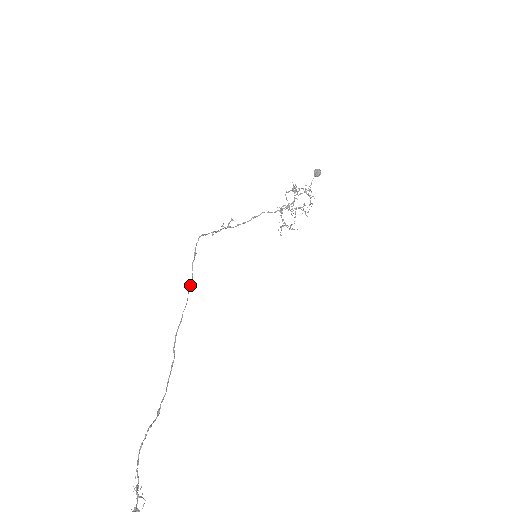
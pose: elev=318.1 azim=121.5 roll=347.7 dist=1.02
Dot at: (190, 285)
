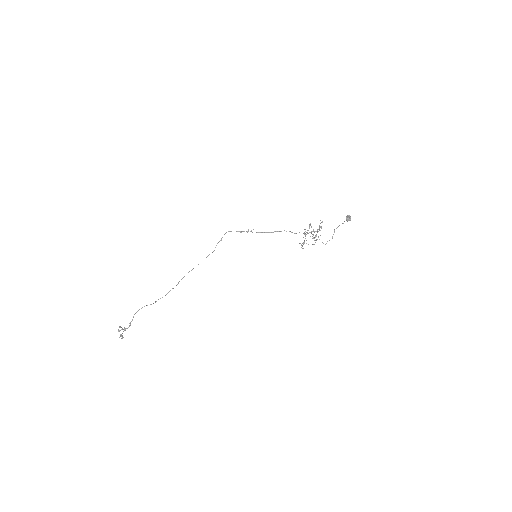
Dot at: (209, 254)
